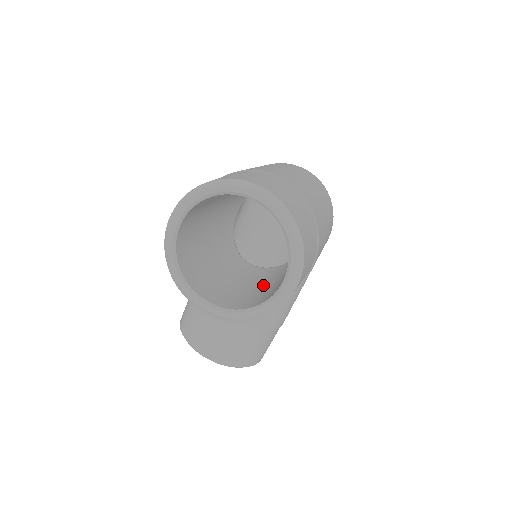
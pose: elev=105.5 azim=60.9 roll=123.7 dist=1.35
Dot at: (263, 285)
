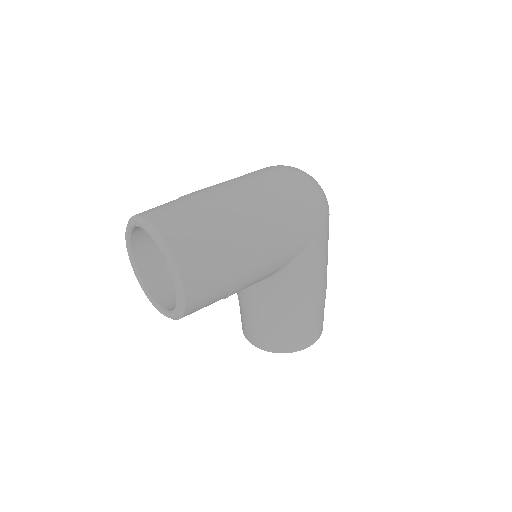
Dot at: occluded
